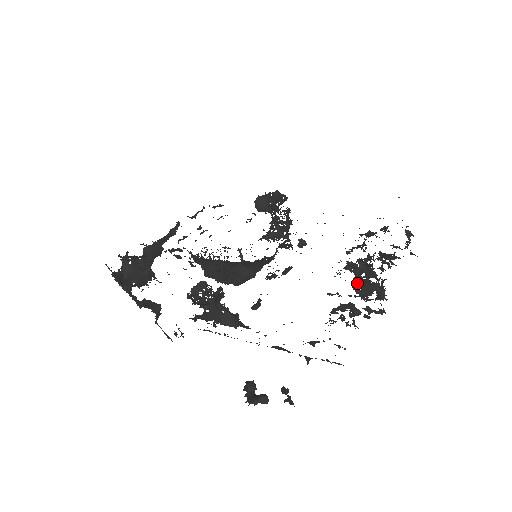
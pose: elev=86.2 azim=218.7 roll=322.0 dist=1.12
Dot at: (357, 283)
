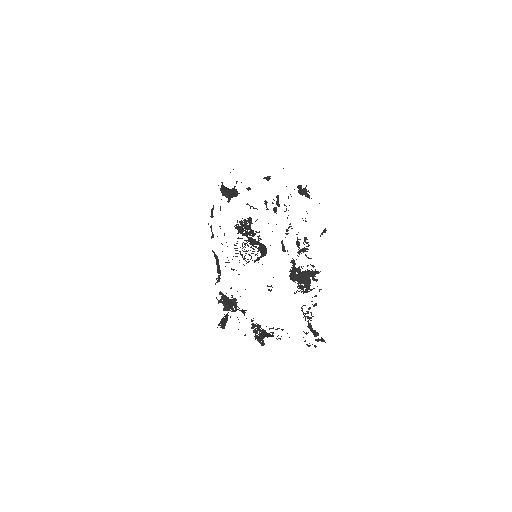
Dot at: (300, 285)
